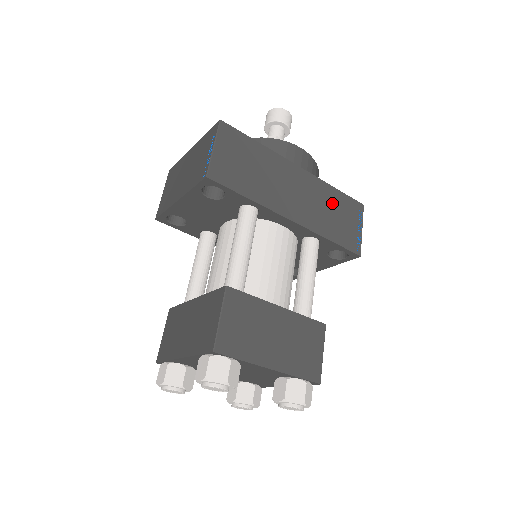
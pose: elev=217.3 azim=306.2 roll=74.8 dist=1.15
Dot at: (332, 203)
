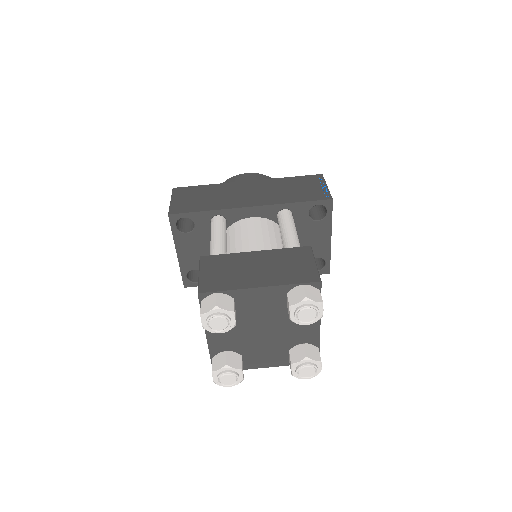
Dot at: (287, 185)
